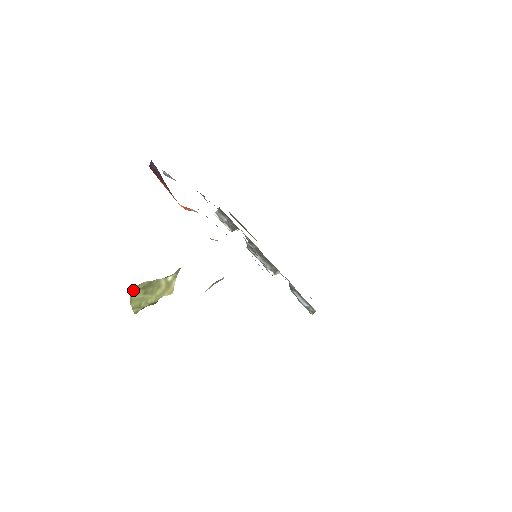
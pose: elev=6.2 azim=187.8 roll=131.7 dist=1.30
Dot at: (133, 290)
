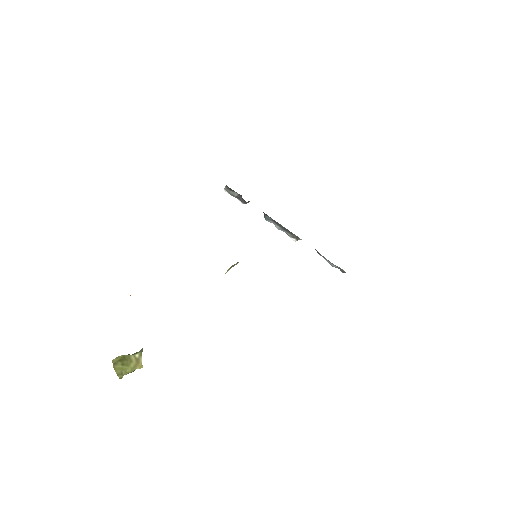
Dot at: (113, 361)
